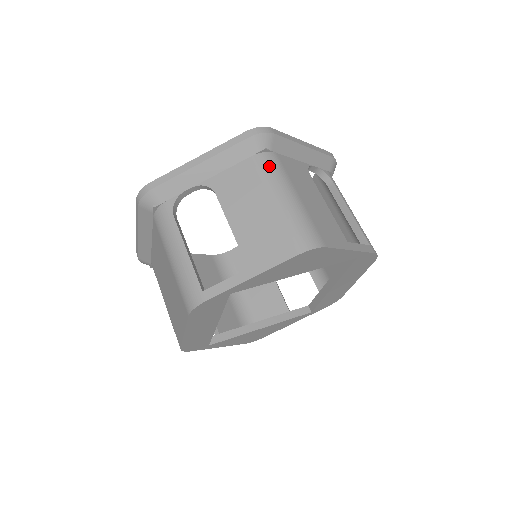
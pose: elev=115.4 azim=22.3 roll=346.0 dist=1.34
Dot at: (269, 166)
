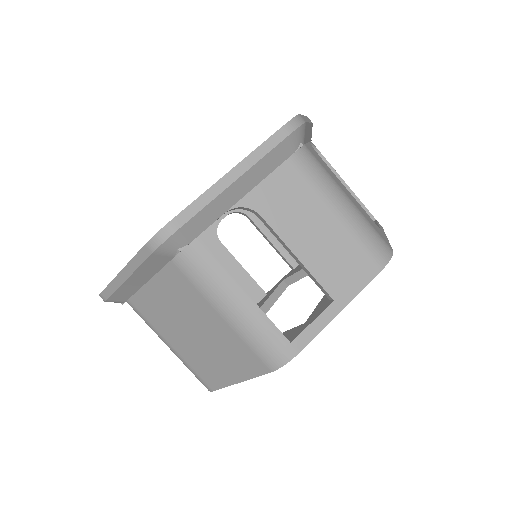
Dot at: (313, 167)
